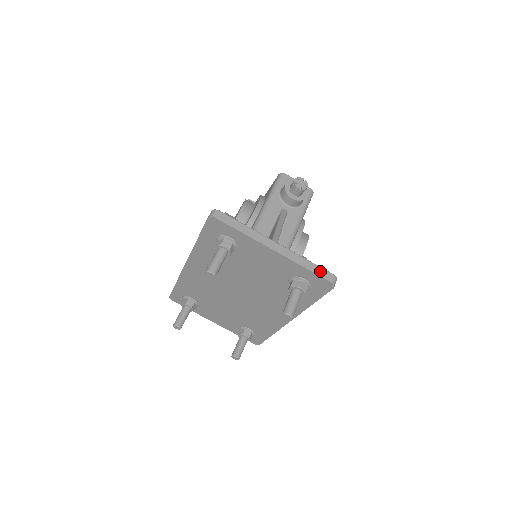
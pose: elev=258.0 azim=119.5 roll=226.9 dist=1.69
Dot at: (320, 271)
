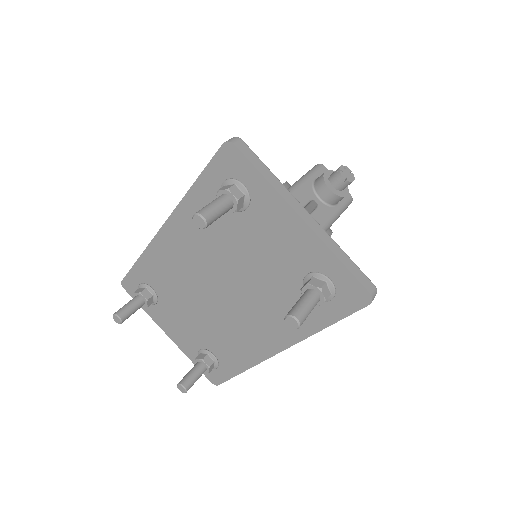
Dot at: (358, 272)
